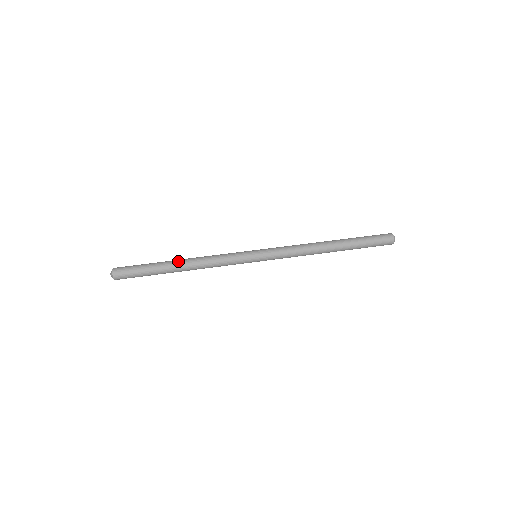
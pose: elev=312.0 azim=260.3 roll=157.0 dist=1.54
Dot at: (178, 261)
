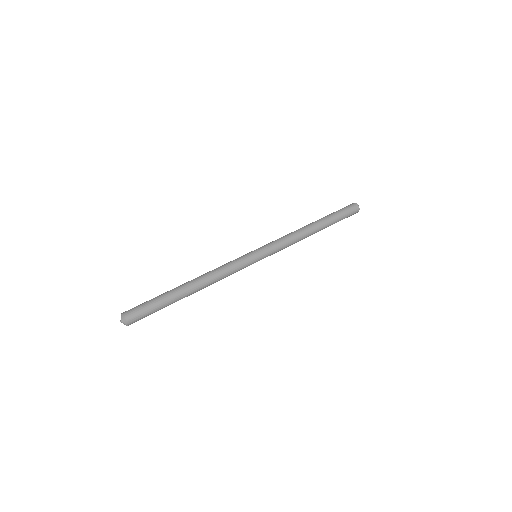
Dot at: (189, 284)
